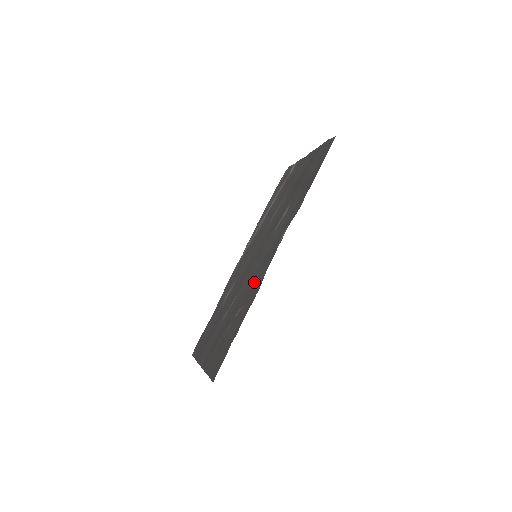
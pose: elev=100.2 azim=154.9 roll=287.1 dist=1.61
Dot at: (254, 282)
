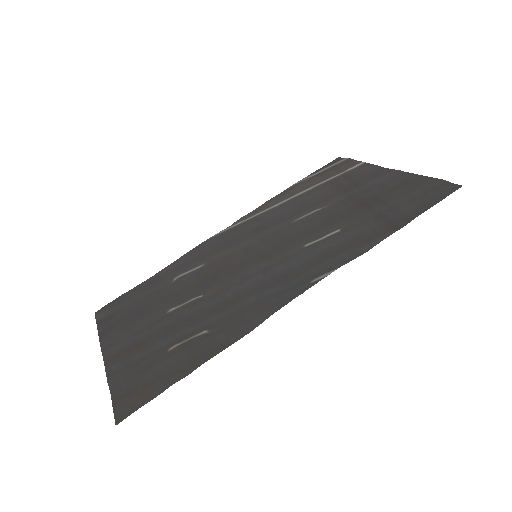
Dot at: (245, 305)
